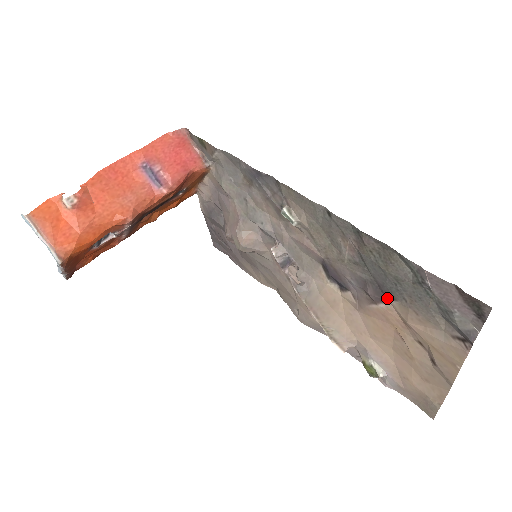
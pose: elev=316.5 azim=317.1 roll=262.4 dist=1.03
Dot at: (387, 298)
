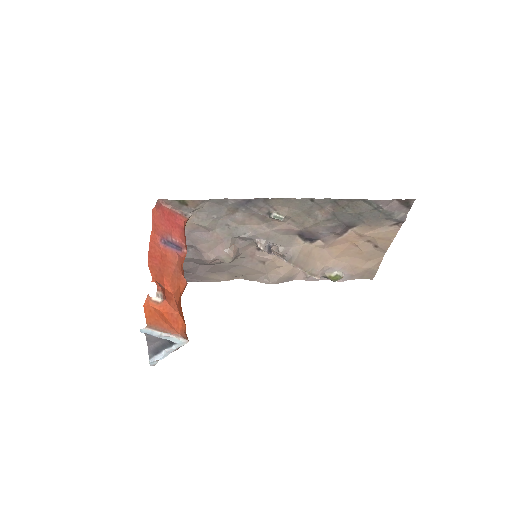
Dot at: (349, 228)
